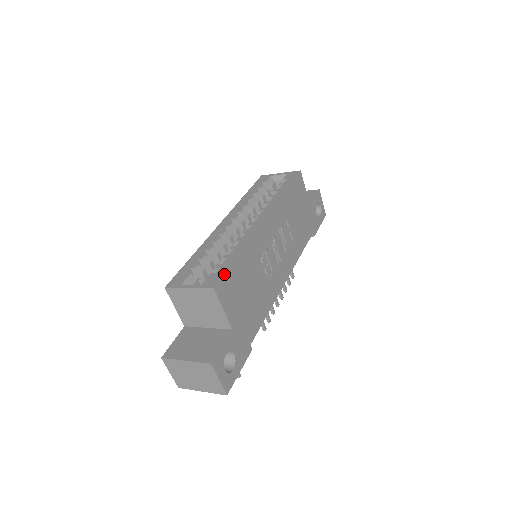
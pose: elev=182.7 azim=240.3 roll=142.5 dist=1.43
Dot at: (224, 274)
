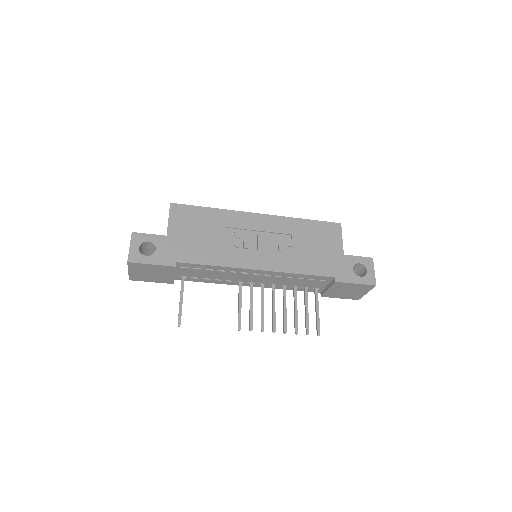
Dot at: (186, 205)
